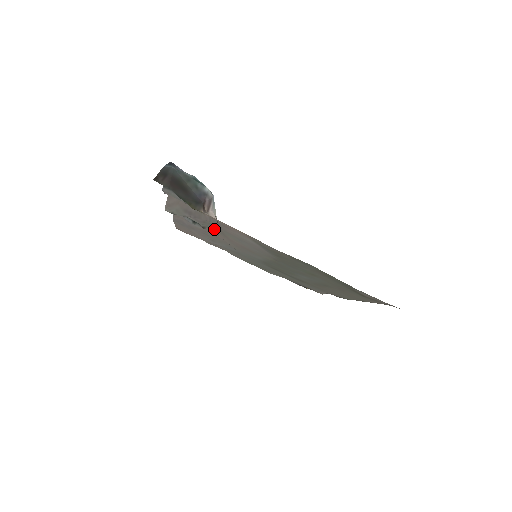
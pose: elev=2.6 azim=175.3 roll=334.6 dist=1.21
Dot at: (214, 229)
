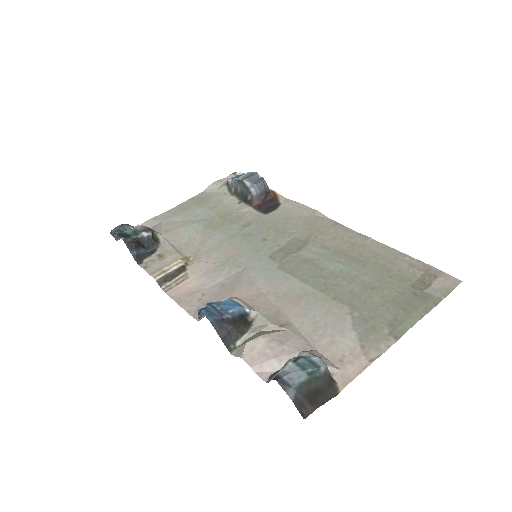
Dot at: (252, 307)
